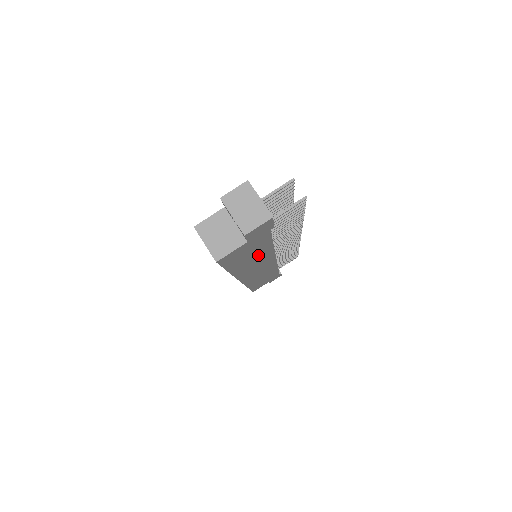
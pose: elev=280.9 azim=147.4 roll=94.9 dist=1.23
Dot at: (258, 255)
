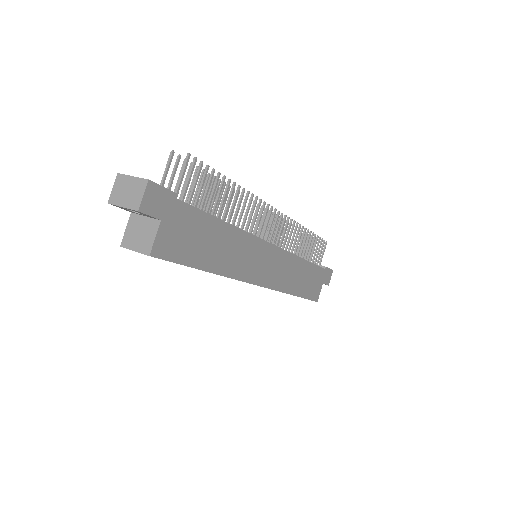
Dot at: (221, 240)
